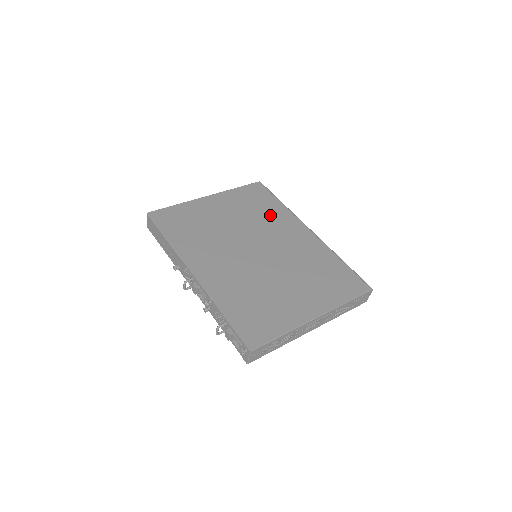
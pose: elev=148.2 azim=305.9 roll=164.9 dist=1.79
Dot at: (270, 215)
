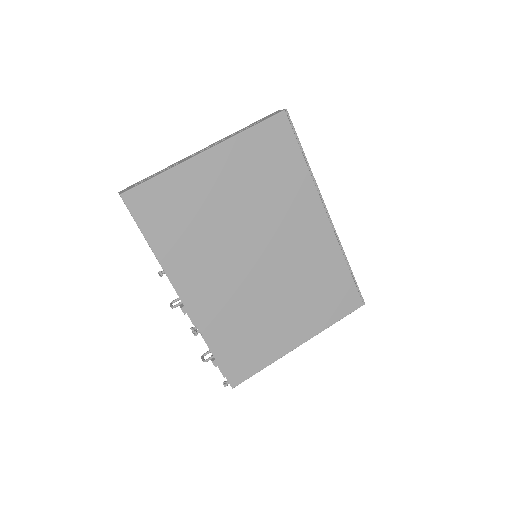
Dot at: (286, 190)
